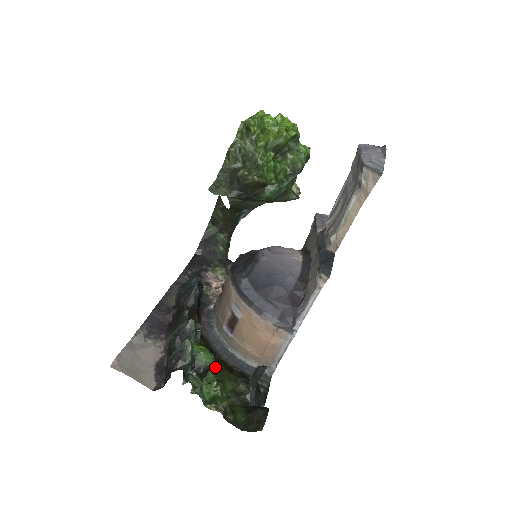
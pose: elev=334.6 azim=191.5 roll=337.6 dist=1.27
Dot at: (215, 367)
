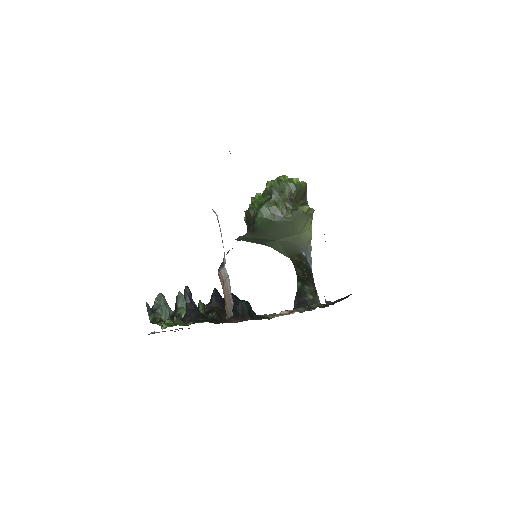
Dot at: (195, 321)
